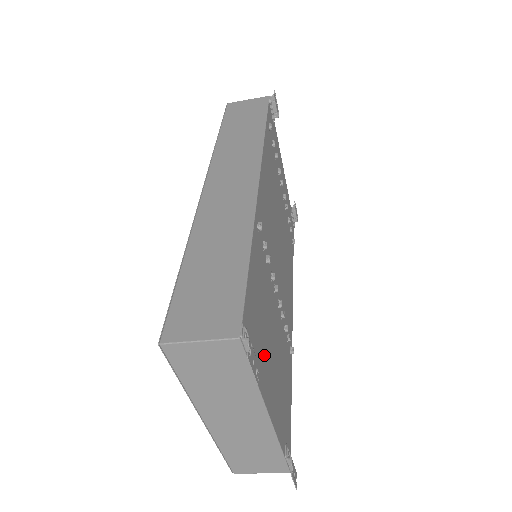
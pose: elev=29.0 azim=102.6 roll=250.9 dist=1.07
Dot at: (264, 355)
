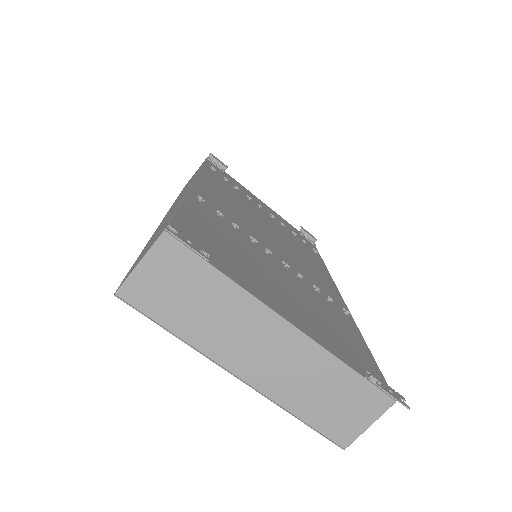
Dot at: (249, 274)
